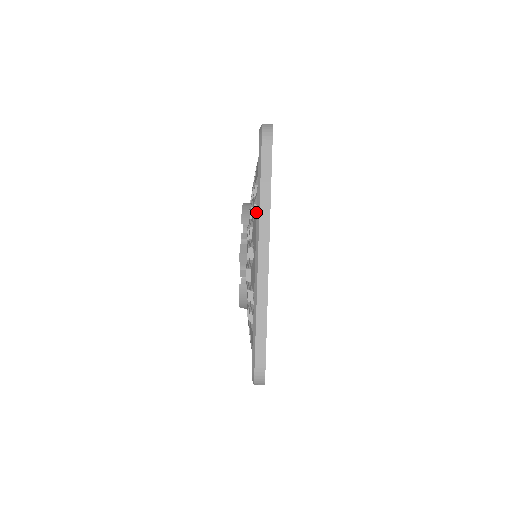
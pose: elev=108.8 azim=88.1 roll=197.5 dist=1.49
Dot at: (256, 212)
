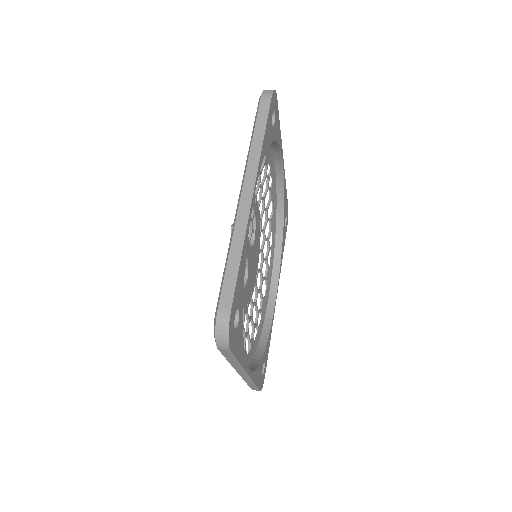
Dot at: occluded
